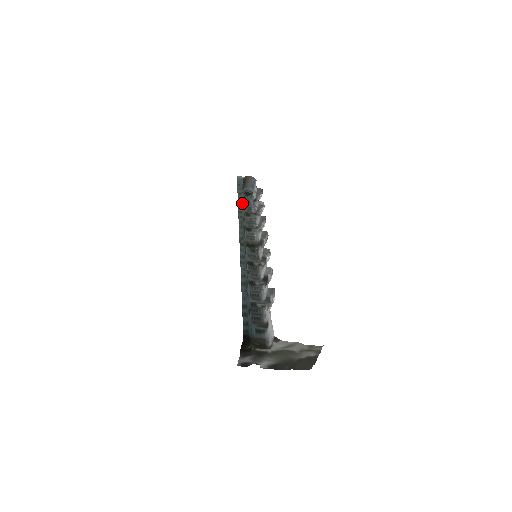
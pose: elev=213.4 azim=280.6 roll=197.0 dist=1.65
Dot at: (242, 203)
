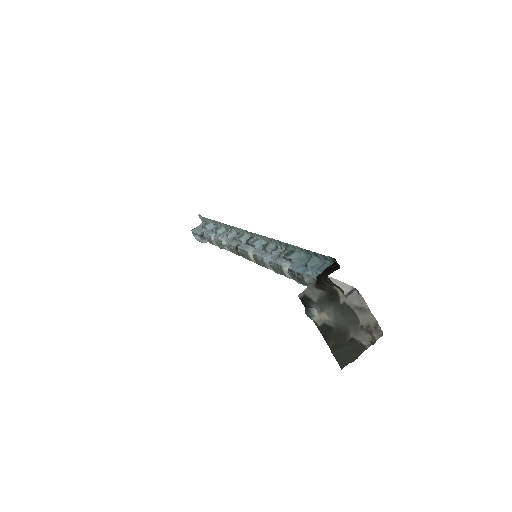
Dot at: (220, 225)
